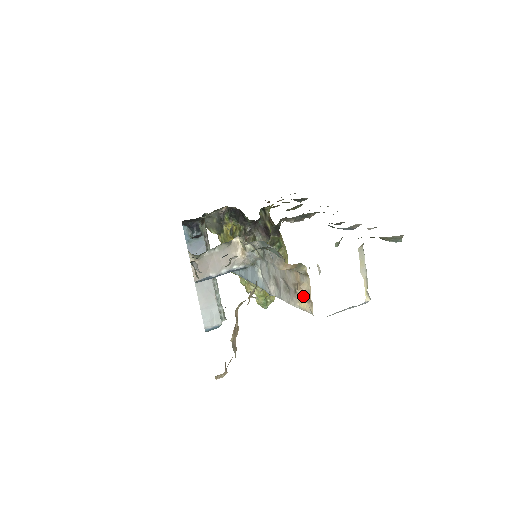
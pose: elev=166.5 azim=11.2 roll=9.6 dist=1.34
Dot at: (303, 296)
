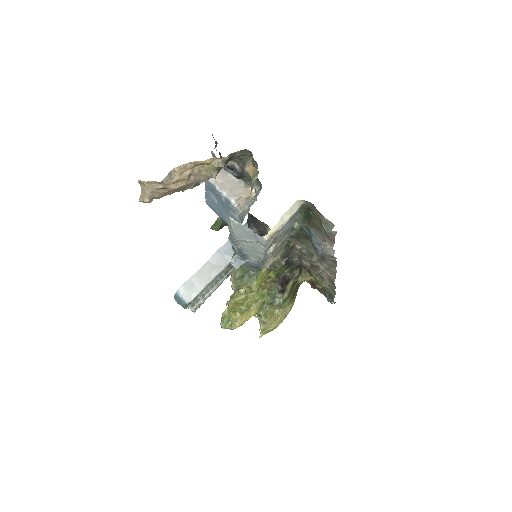
Dot at: occluded
